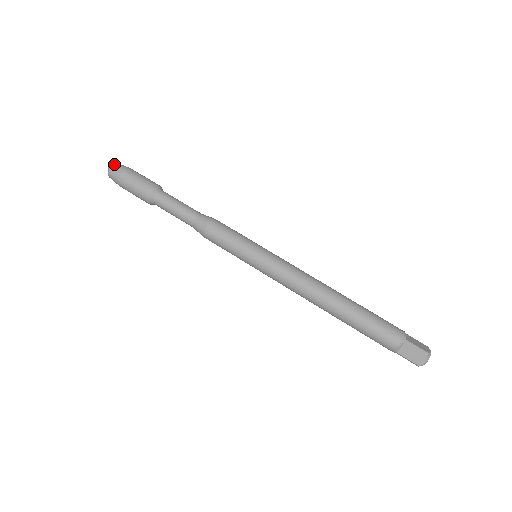
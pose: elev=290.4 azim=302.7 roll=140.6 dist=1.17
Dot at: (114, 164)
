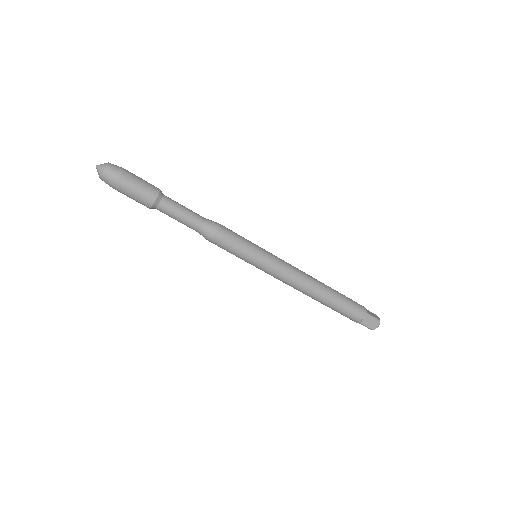
Dot at: (101, 177)
